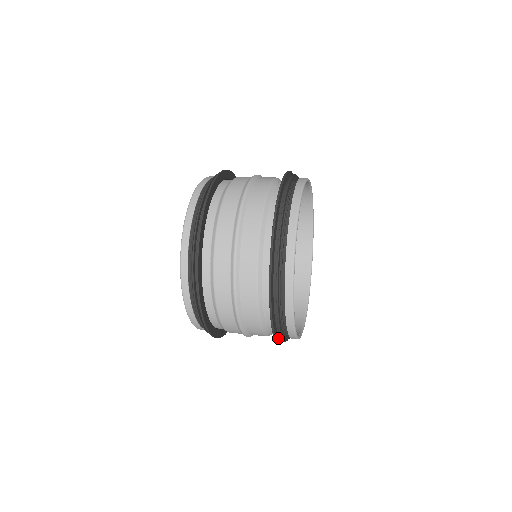
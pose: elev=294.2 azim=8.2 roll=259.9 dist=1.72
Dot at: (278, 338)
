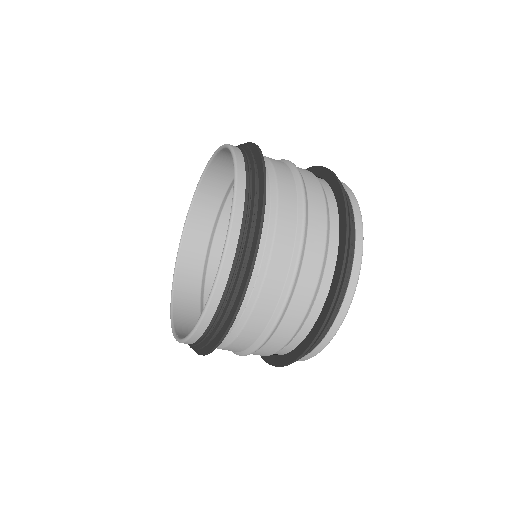
Dot at: (283, 361)
